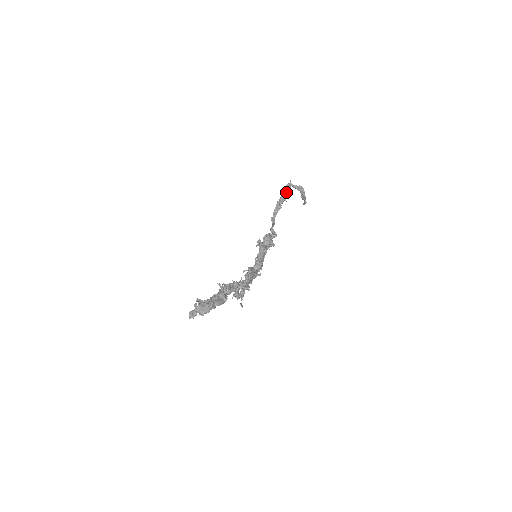
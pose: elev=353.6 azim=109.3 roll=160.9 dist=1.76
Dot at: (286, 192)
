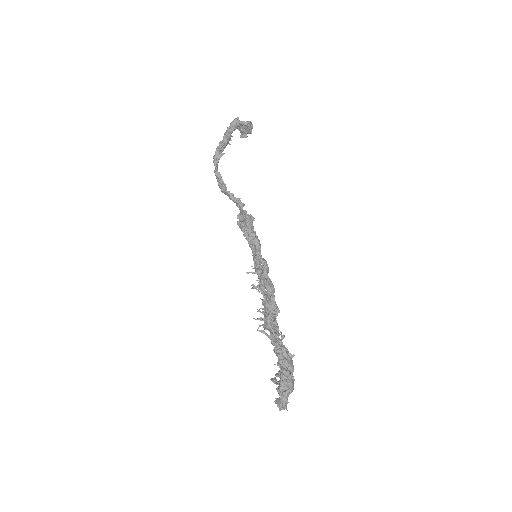
Dot at: (231, 133)
